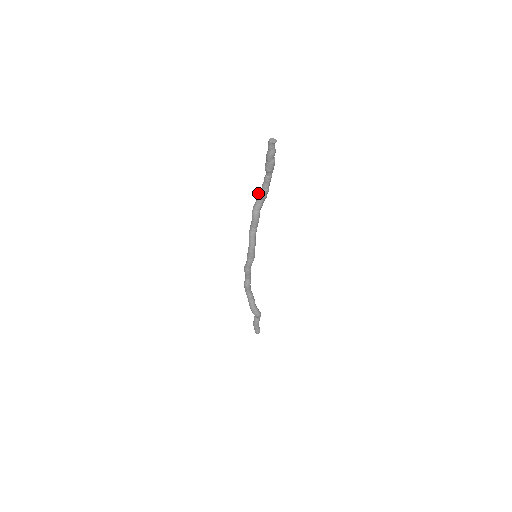
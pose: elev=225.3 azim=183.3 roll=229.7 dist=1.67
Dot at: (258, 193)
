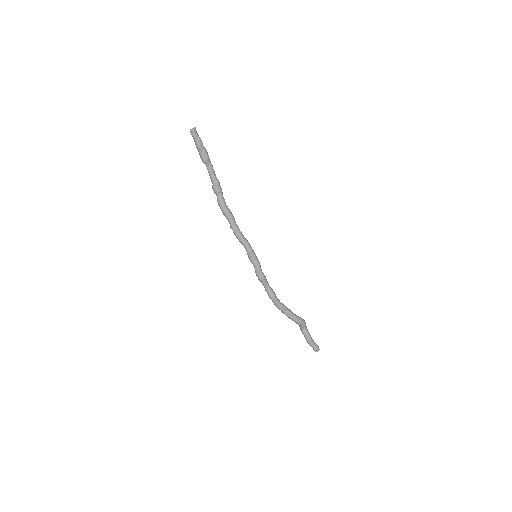
Dot at: (214, 191)
